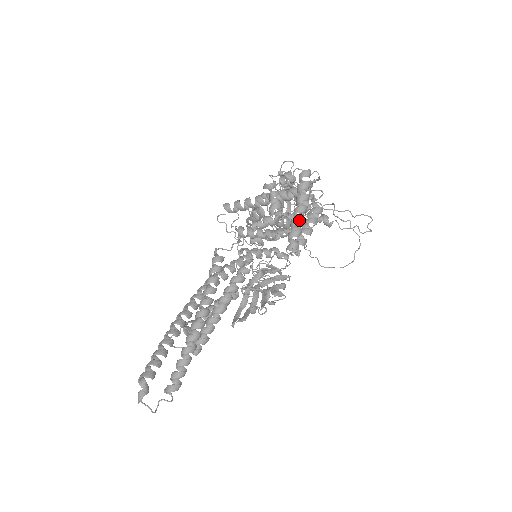
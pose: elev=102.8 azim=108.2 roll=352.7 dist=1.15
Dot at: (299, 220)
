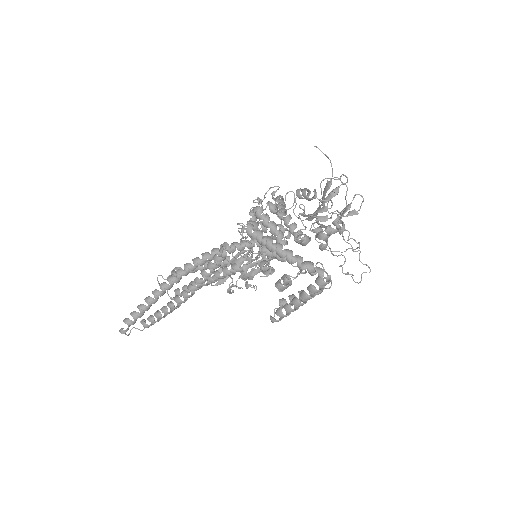
Dot at: (292, 311)
